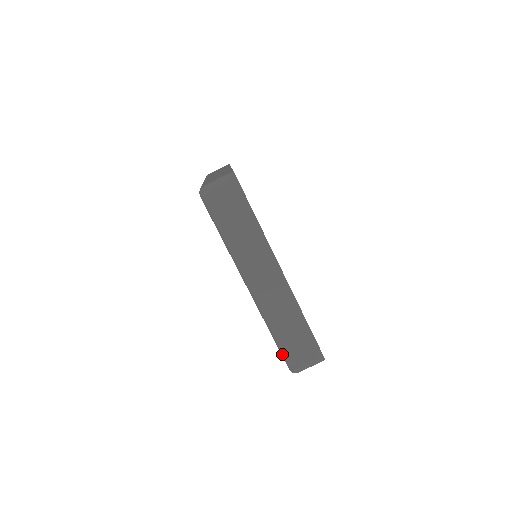
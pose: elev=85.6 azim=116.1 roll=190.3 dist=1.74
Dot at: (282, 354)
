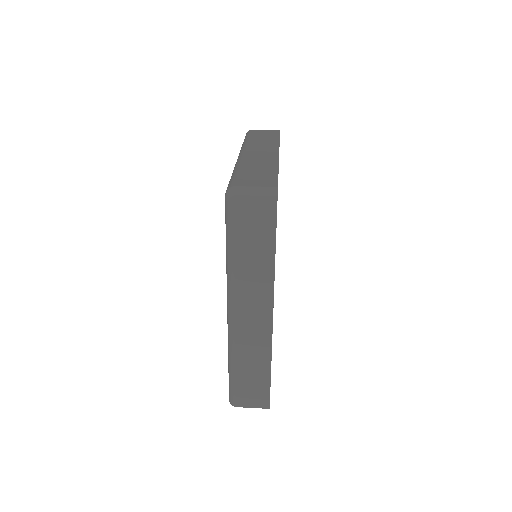
Dot at: (230, 181)
